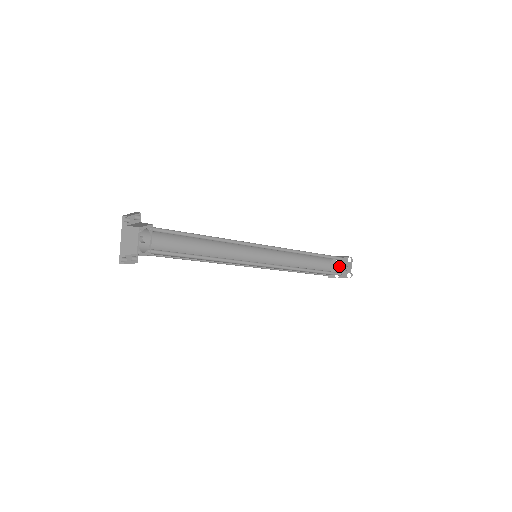
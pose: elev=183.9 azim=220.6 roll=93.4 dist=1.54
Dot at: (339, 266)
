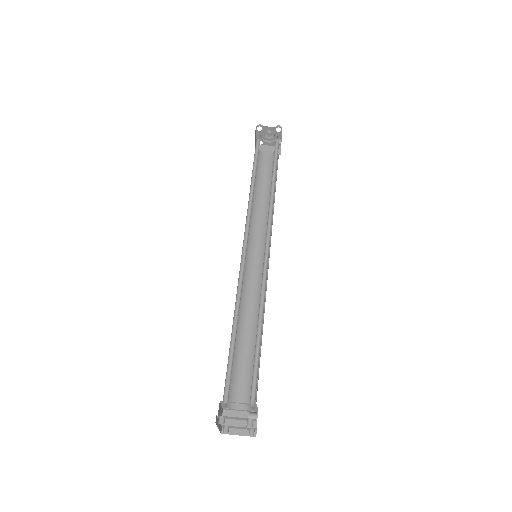
Dot at: (261, 132)
